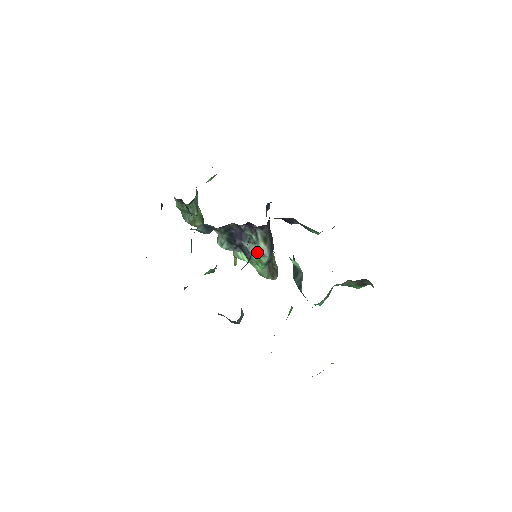
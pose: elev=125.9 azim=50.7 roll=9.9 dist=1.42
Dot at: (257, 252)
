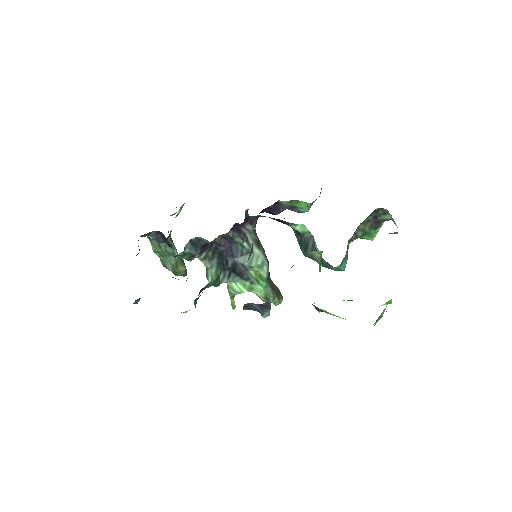
Dot at: (254, 262)
